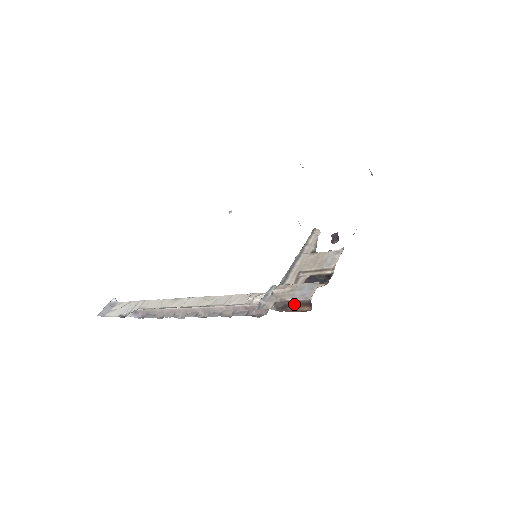
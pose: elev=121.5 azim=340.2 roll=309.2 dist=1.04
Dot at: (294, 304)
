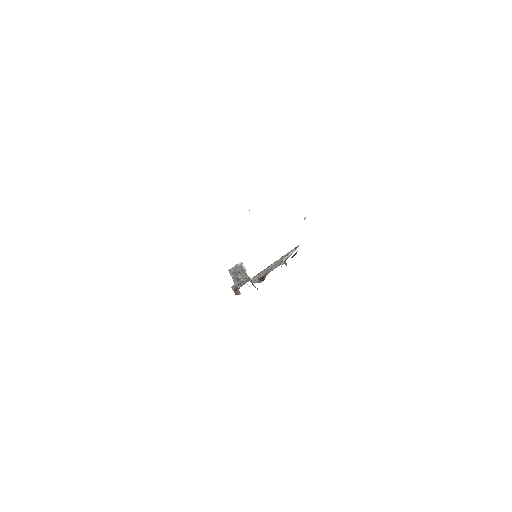
Dot at: (238, 289)
